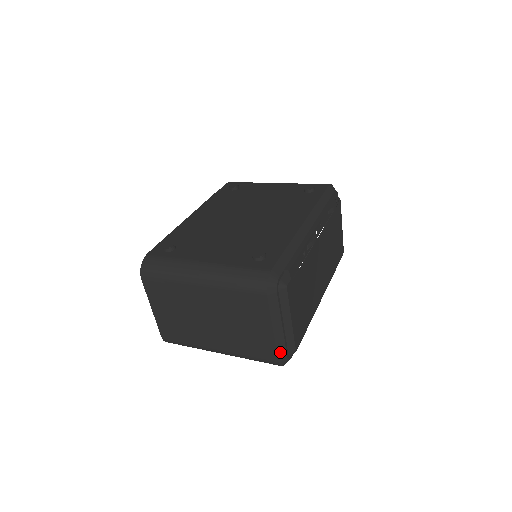
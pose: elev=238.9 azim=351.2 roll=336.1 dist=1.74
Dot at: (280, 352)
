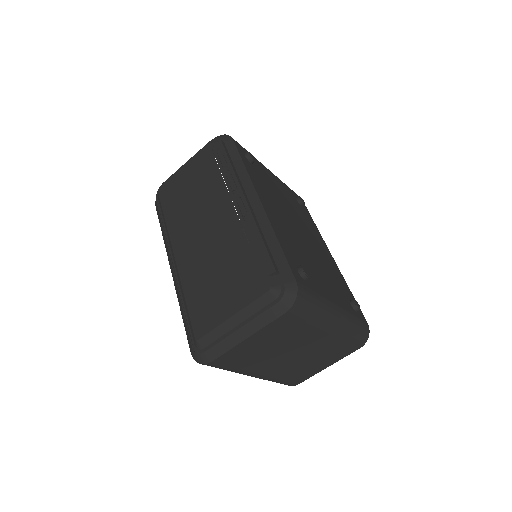
Dot at: occluded
